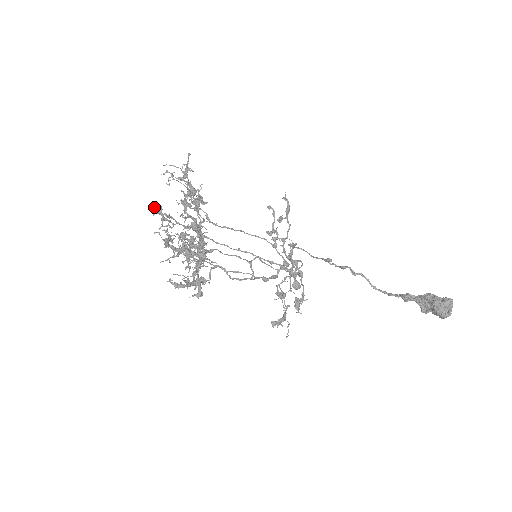
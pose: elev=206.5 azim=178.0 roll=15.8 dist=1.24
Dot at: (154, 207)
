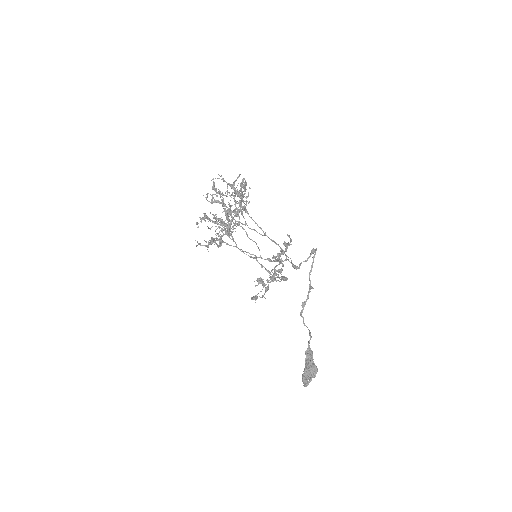
Dot at: (214, 184)
